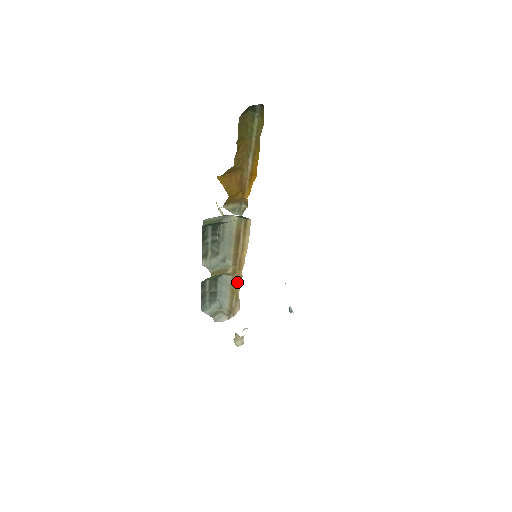
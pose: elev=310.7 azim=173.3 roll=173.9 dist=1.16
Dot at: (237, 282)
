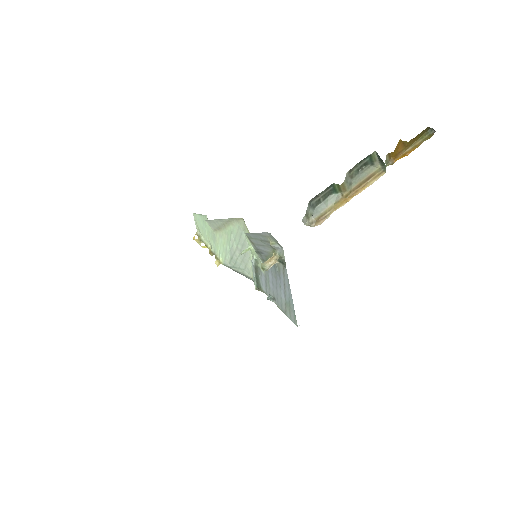
Dot at: (341, 204)
